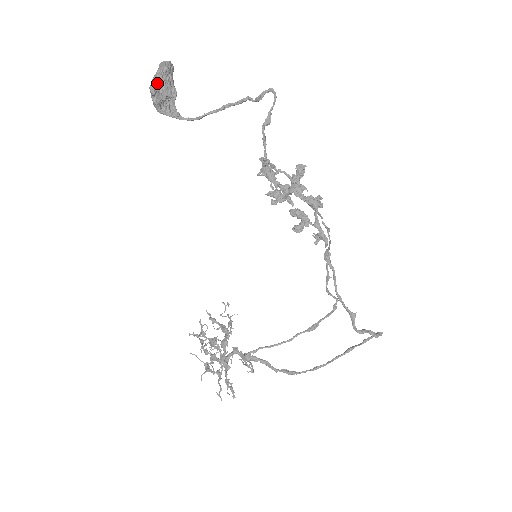
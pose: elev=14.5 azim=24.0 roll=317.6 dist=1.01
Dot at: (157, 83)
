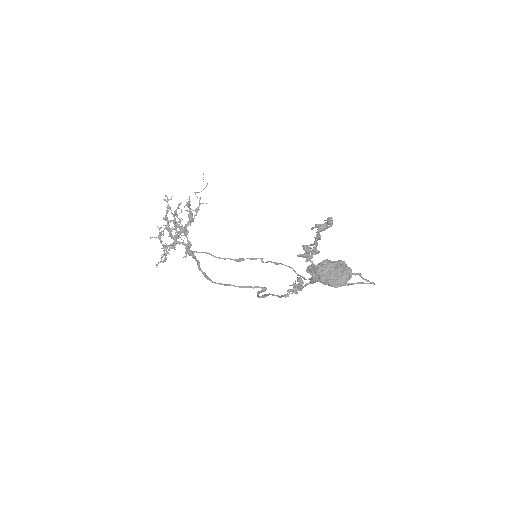
Dot at: (327, 281)
